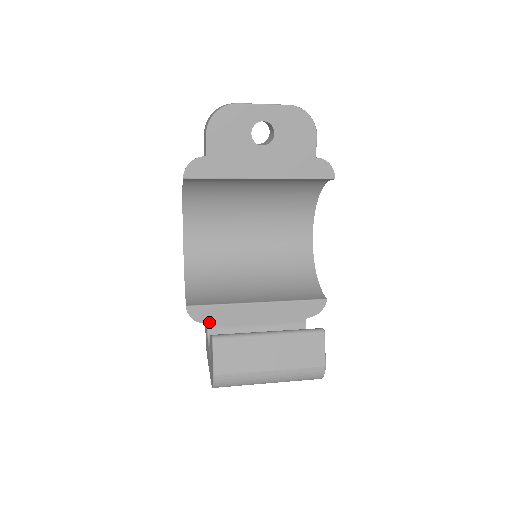
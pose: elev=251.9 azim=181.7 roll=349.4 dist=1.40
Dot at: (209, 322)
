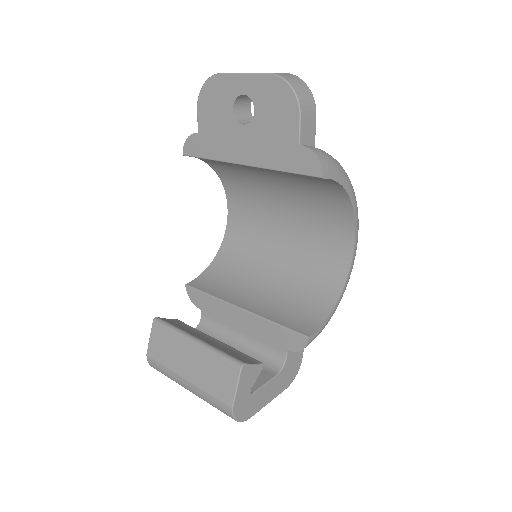
Dot at: (202, 309)
